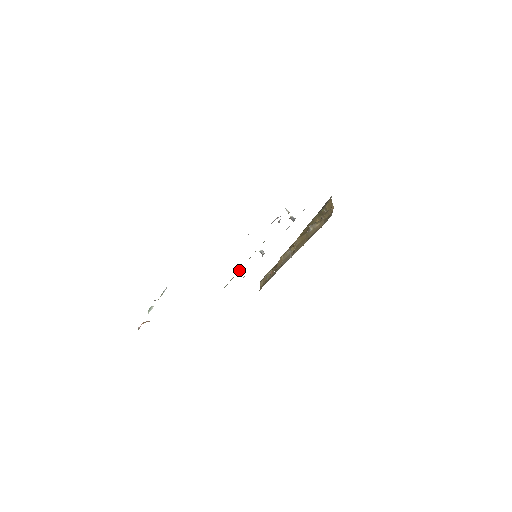
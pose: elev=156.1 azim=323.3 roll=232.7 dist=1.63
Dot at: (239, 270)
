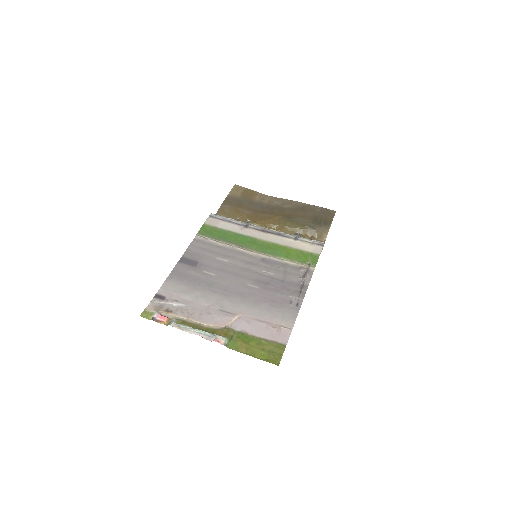
Dot at: (231, 246)
